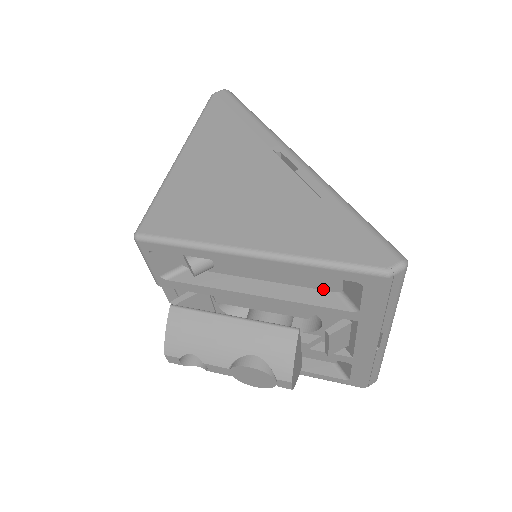
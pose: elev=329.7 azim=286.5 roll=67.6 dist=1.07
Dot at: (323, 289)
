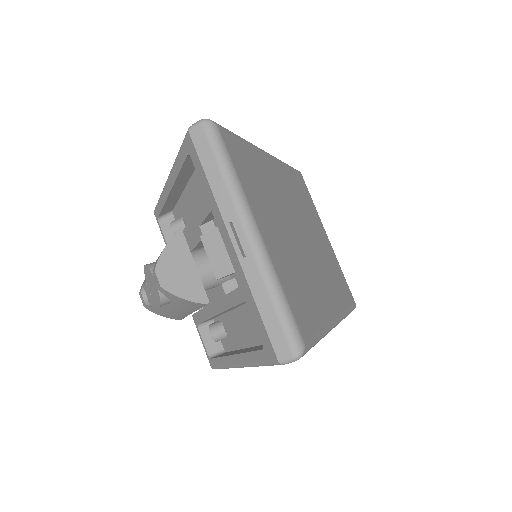
Dot at: occluded
